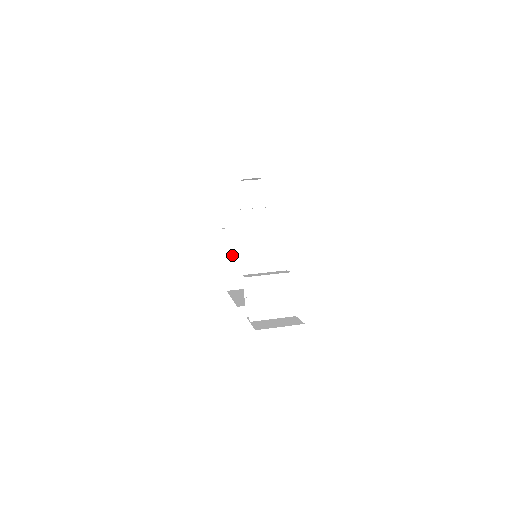
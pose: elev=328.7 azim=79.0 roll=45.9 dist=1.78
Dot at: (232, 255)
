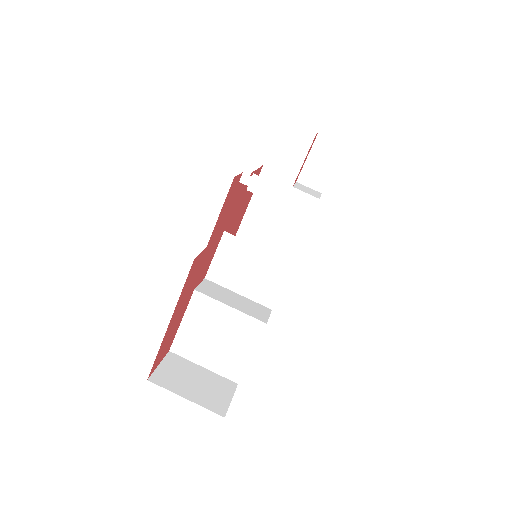
Dot at: (254, 224)
